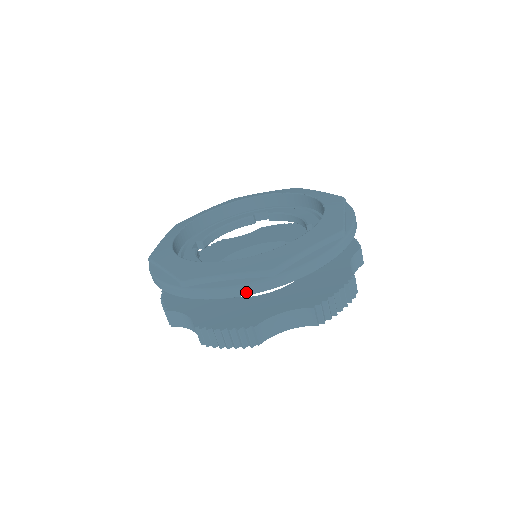
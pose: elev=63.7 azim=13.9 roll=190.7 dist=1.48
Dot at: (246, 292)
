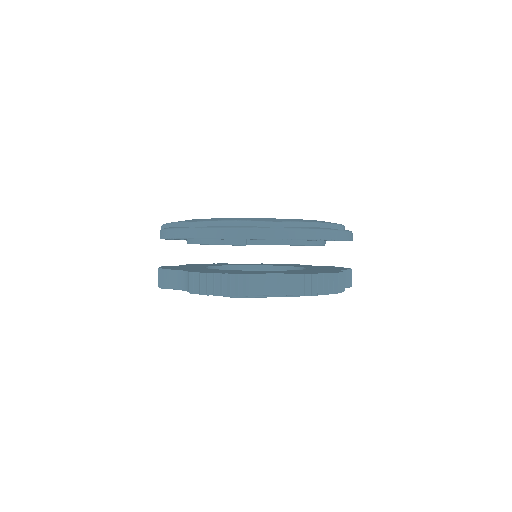
Dot at: (249, 235)
